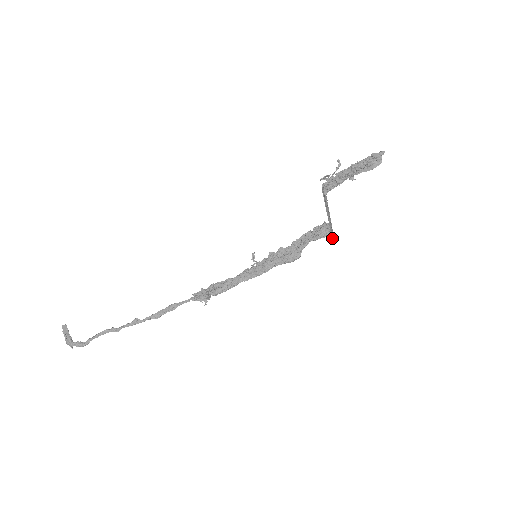
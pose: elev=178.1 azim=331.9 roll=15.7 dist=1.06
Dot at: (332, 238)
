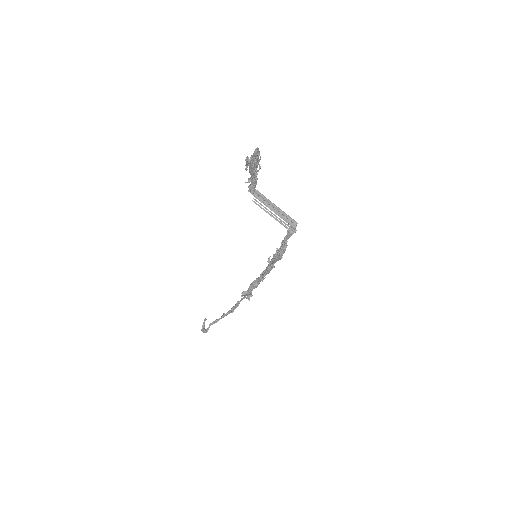
Dot at: occluded
